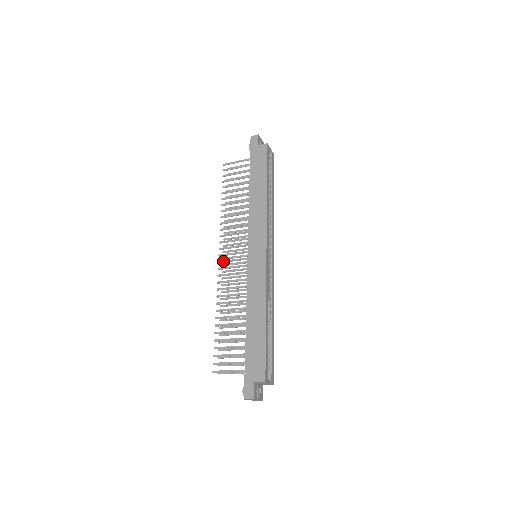
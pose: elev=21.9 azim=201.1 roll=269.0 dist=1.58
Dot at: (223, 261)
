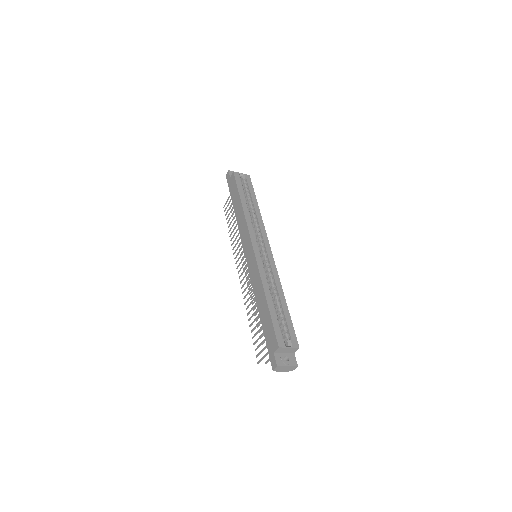
Dot at: (240, 275)
